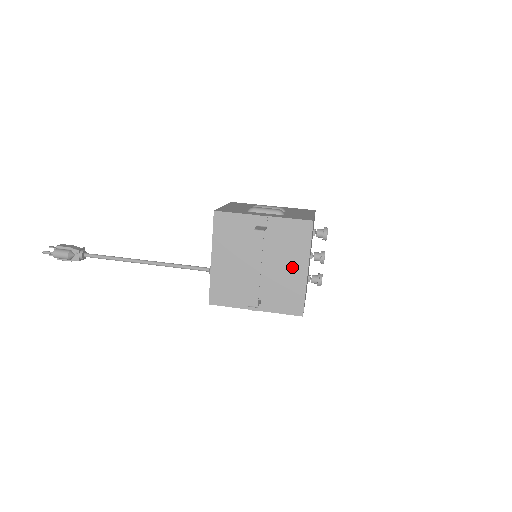
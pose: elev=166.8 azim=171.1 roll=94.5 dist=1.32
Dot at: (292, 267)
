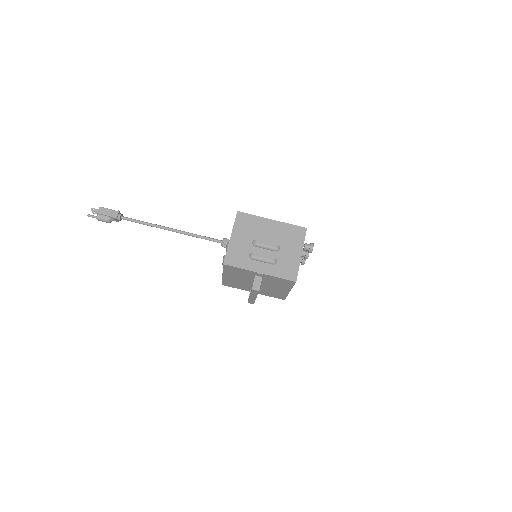
Dot at: (279, 289)
